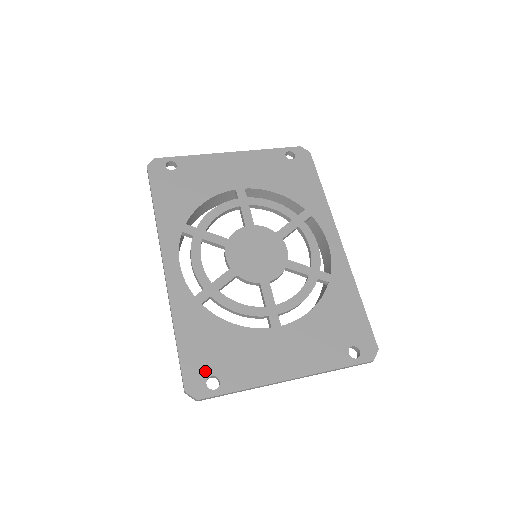
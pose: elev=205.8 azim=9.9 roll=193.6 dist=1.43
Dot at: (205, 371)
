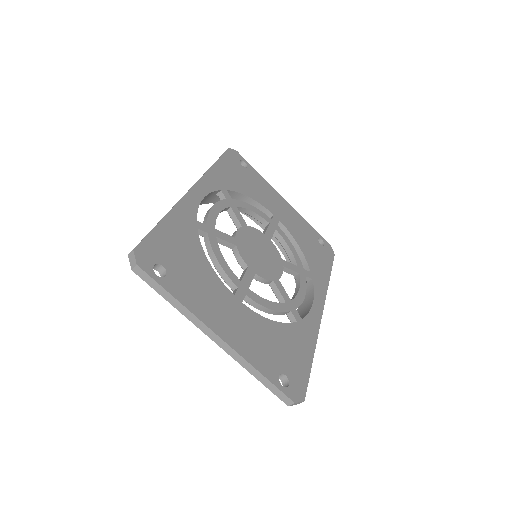
Dot at: (161, 258)
